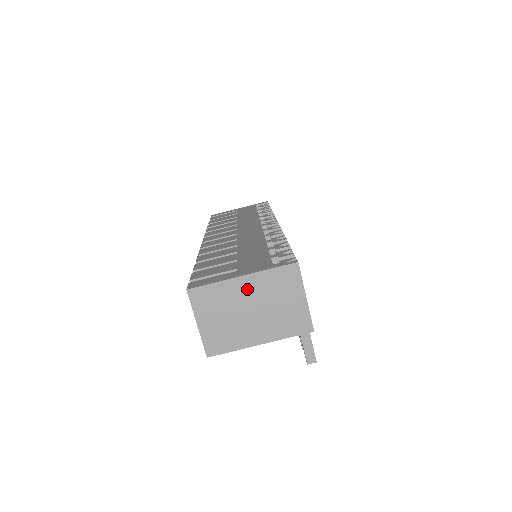
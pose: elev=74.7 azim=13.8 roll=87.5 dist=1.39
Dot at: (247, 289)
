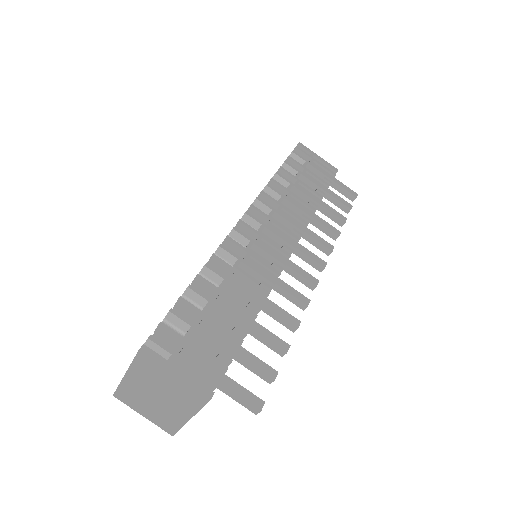
Dot at: (137, 383)
